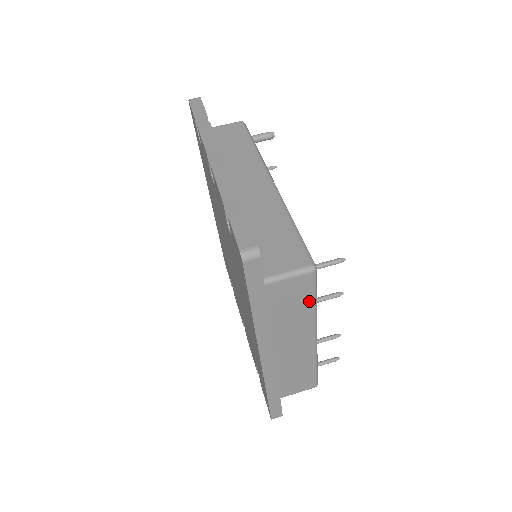
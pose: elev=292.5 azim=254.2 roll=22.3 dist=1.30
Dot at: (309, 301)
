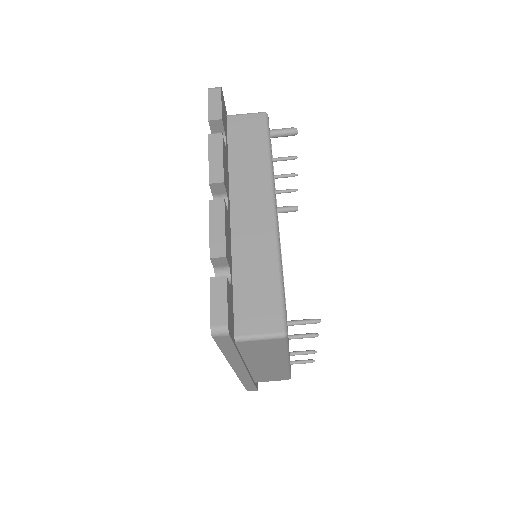
Dot at: (280, 349)
